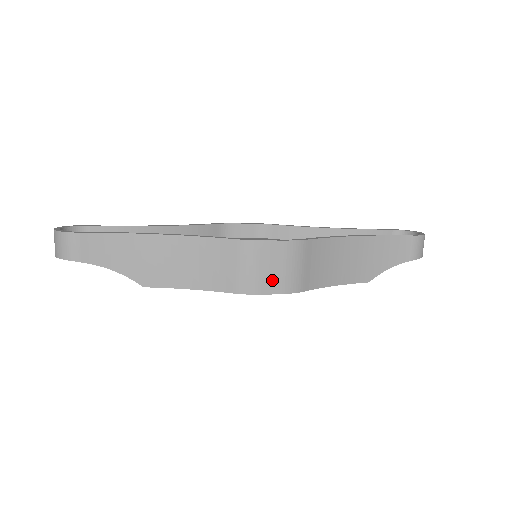
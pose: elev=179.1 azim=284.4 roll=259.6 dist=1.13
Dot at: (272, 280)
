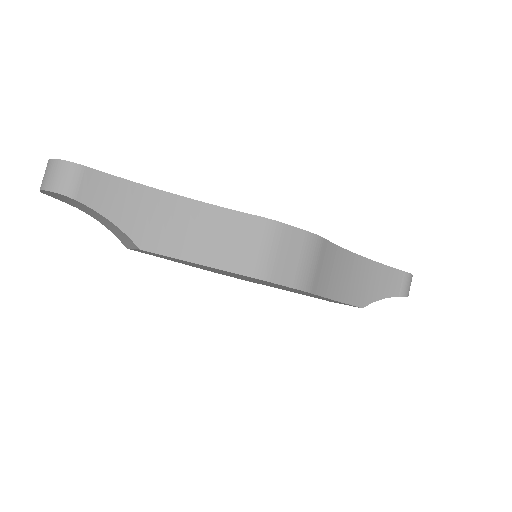
Dot at: (286, 270)
